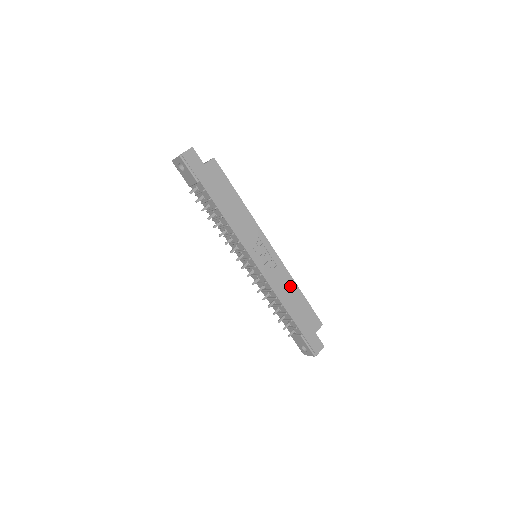
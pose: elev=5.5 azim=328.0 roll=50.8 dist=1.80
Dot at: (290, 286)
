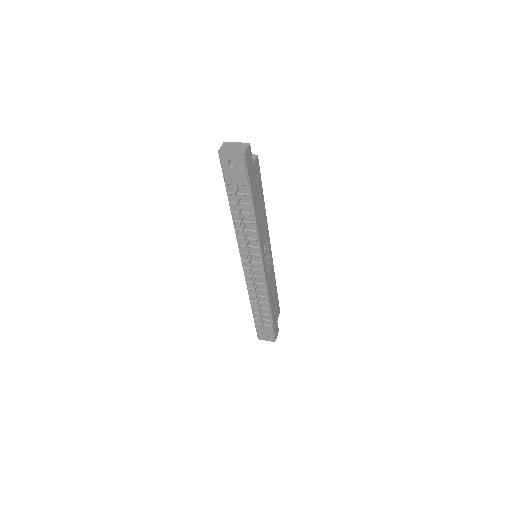
Dot at: (273, 283)
